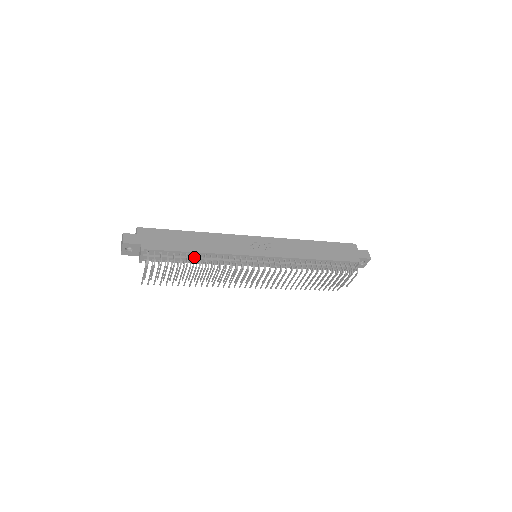
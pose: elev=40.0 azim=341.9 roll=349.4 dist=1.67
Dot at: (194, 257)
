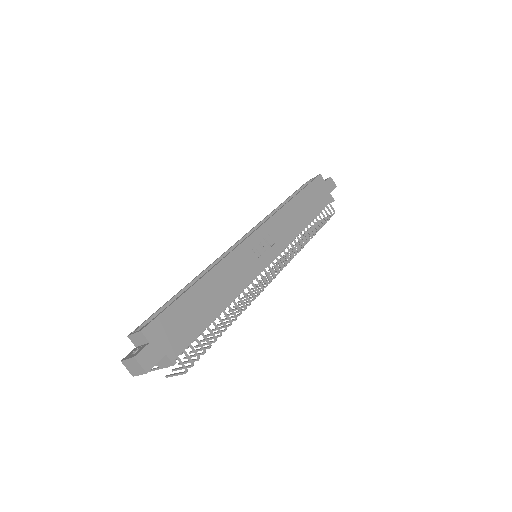
Dot at: occluded
